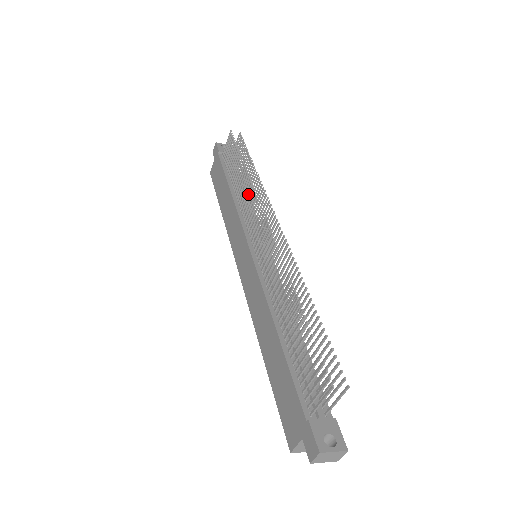
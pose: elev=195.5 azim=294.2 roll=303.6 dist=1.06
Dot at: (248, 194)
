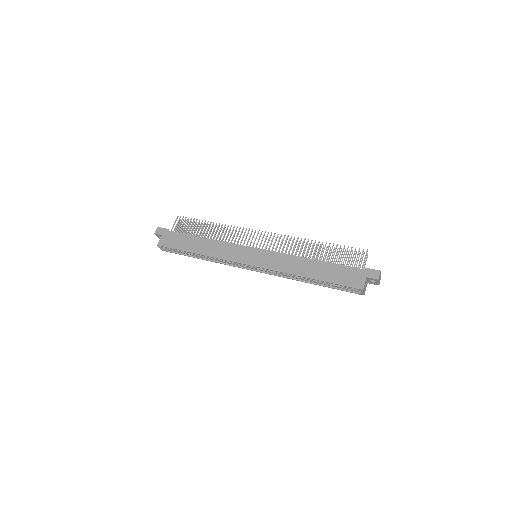
Dot at: (232, 231)
